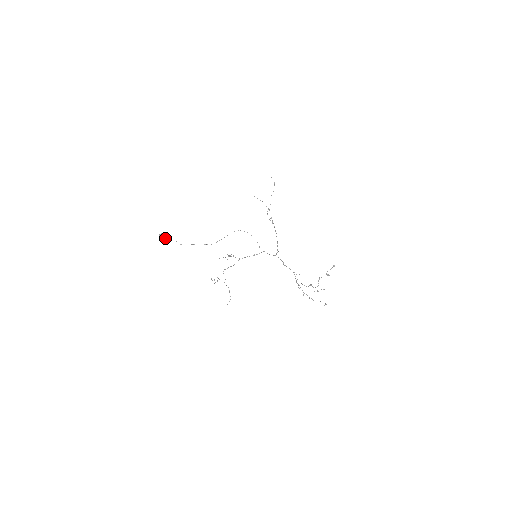
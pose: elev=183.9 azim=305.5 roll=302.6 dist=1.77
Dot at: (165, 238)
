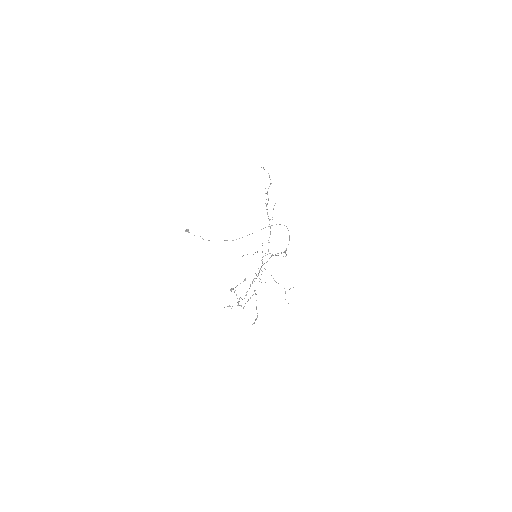
Dot at: occluded
